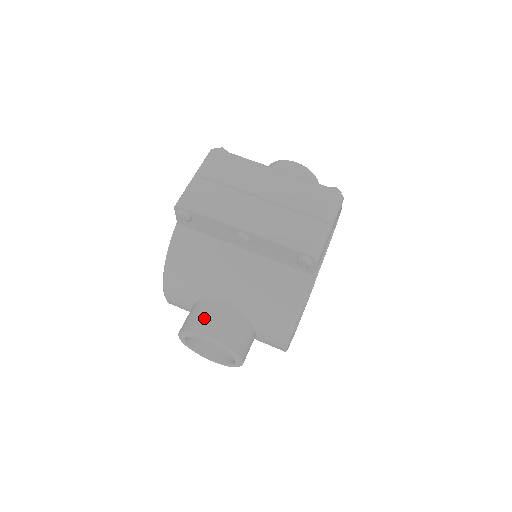
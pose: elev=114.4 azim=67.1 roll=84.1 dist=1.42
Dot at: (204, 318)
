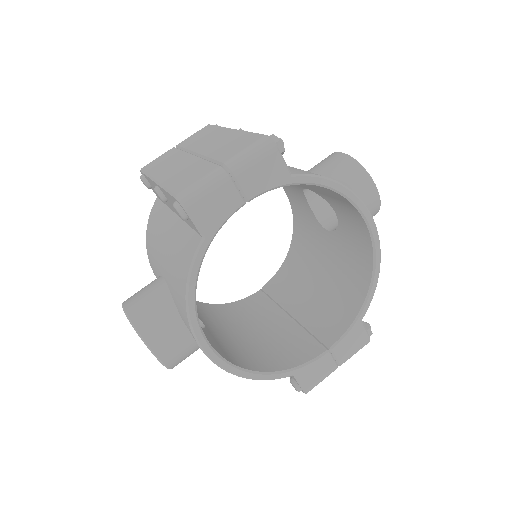
Dot at: (138, 291)
